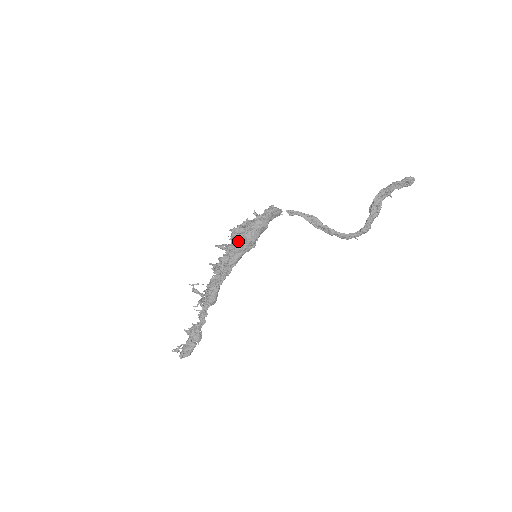
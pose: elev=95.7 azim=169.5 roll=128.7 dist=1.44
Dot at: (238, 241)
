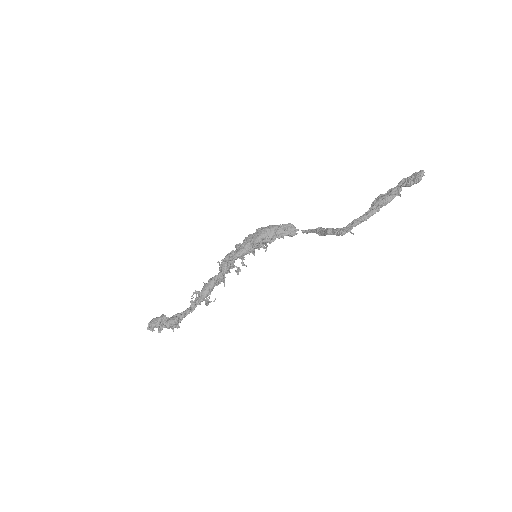
Dot at: (246, 240)
